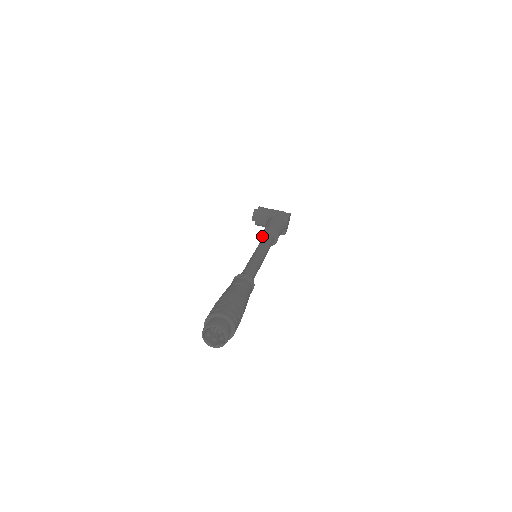
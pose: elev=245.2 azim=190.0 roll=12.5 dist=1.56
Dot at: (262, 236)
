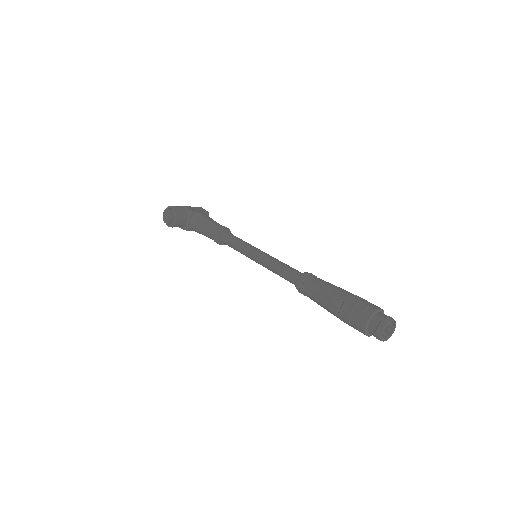
Dot at: (220, 236)
